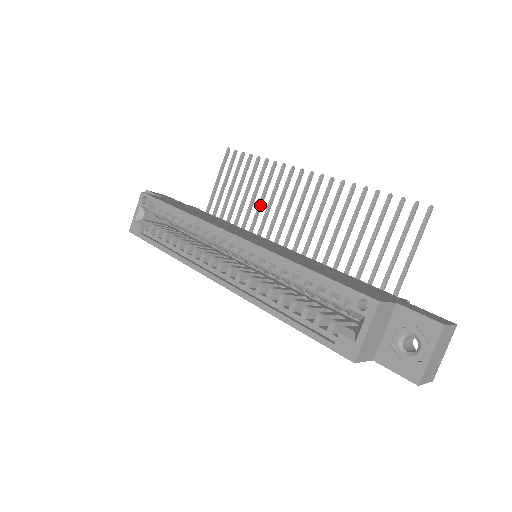
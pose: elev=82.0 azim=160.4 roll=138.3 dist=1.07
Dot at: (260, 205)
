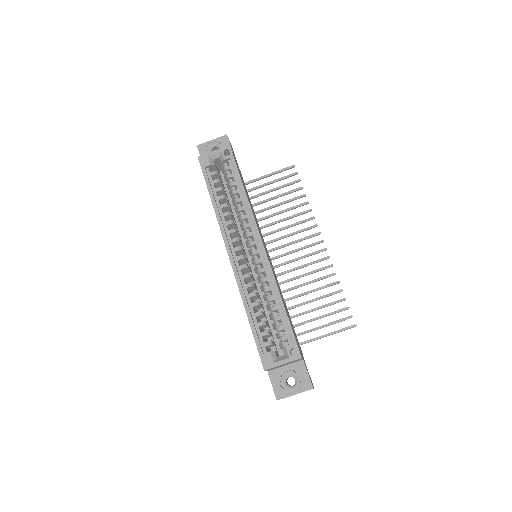
Dot at: occluded
